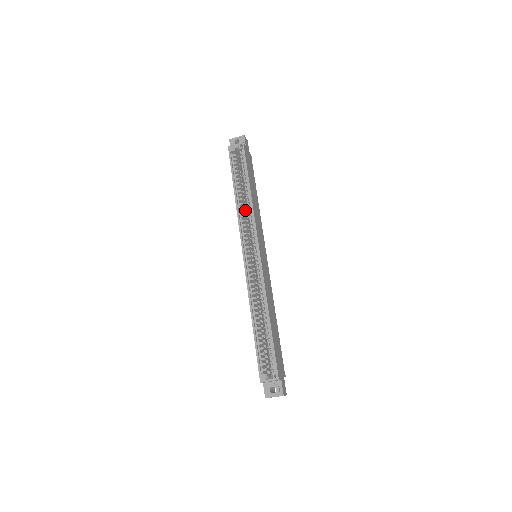
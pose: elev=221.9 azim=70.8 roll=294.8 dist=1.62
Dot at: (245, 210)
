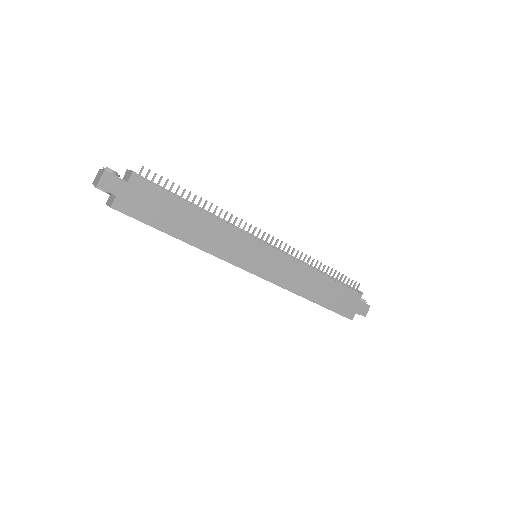
Dot at: occluded
